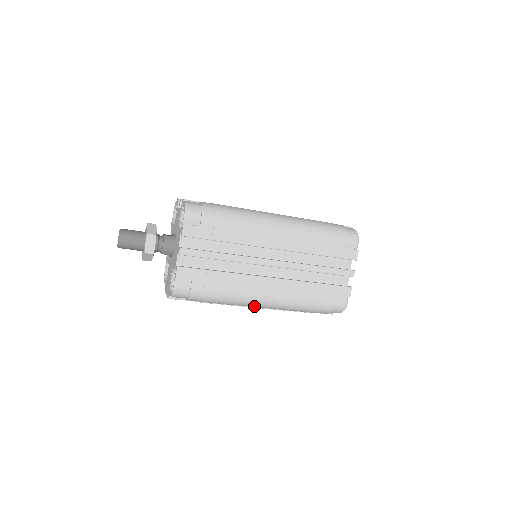
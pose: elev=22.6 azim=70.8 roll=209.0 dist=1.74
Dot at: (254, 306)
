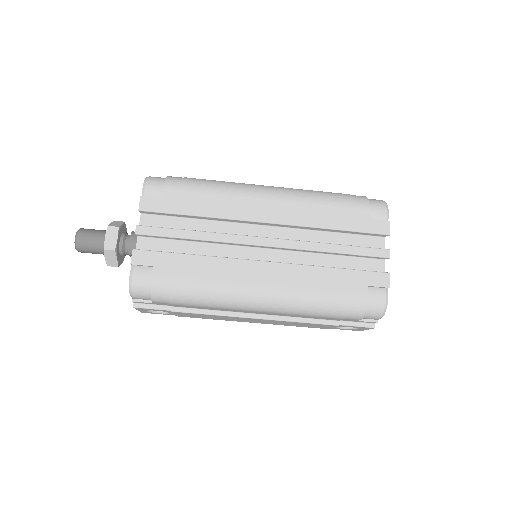
Dot at: (247, 306)
